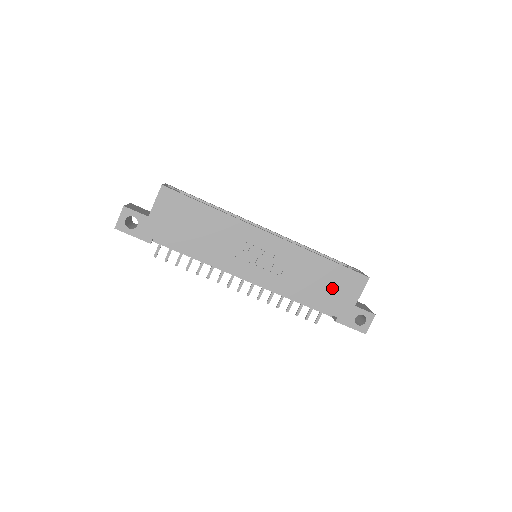
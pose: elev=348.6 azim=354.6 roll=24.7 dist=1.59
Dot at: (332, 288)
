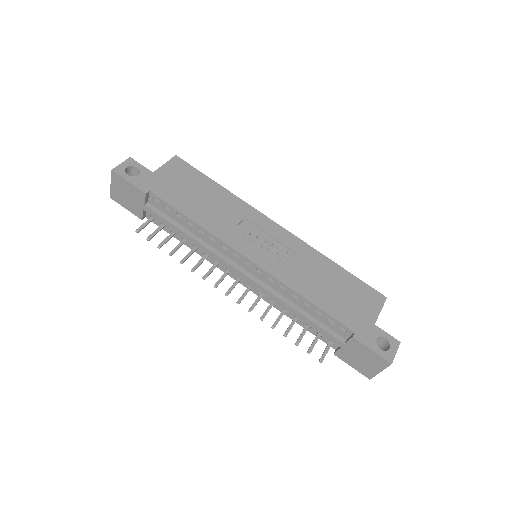
Dot at: (346, 297)
